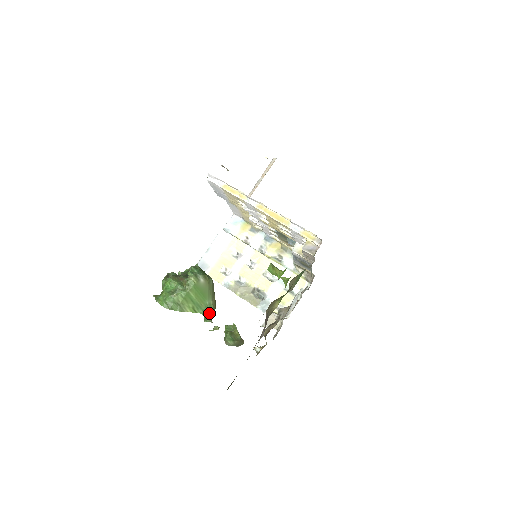
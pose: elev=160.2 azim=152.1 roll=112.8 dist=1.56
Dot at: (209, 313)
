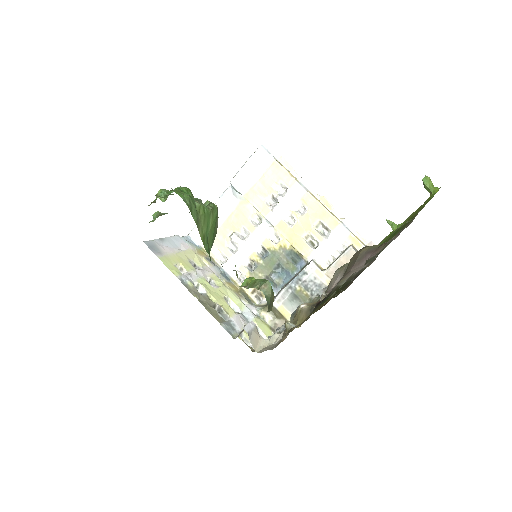
Dot at: occluded
